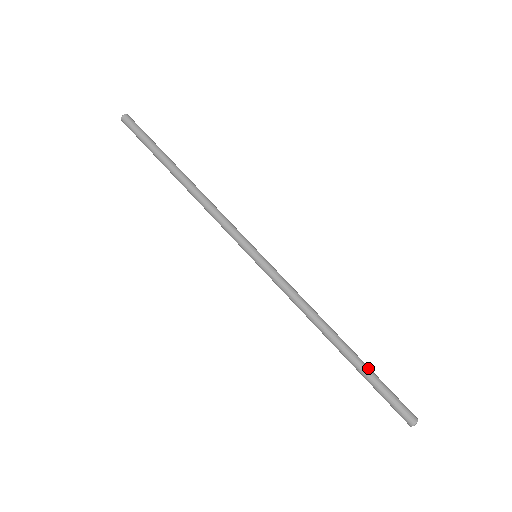
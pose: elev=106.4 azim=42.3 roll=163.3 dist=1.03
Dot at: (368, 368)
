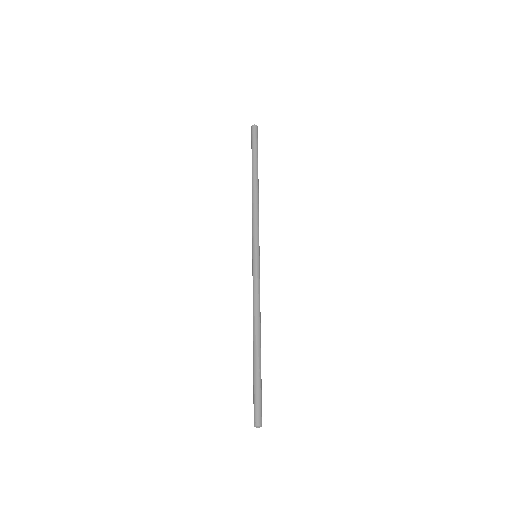
Dot at: (258, 370)
